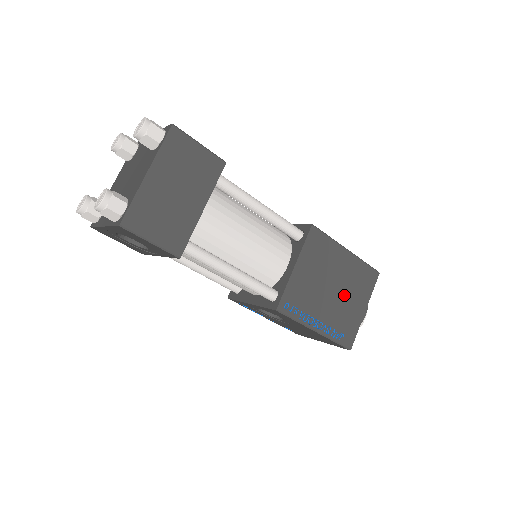
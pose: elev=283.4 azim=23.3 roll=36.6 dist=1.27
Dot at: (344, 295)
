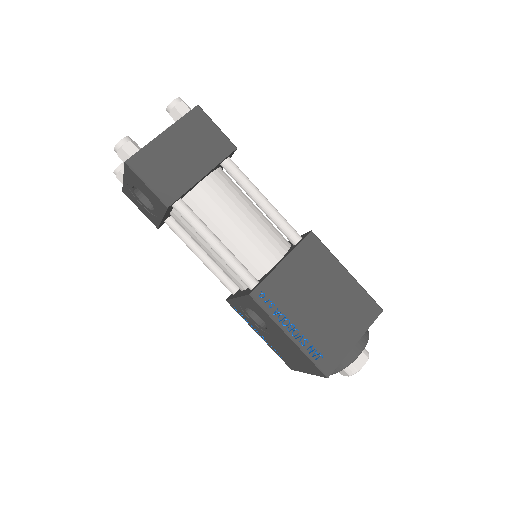
Dot at: (333, 314)
